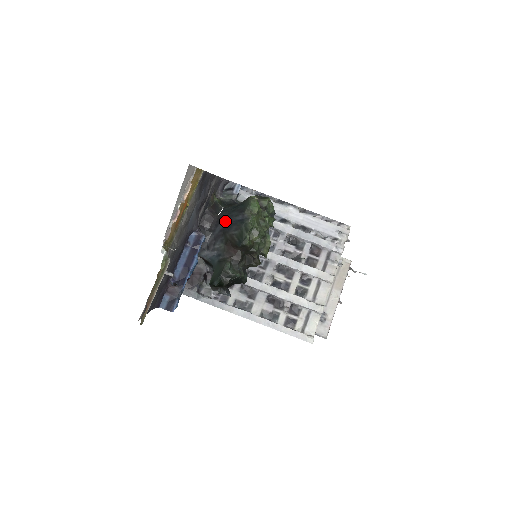
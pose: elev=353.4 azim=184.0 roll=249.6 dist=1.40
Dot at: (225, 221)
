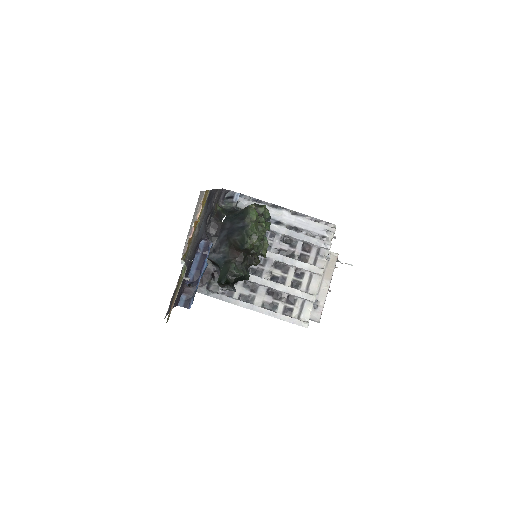
Dot at: (228, 228)
